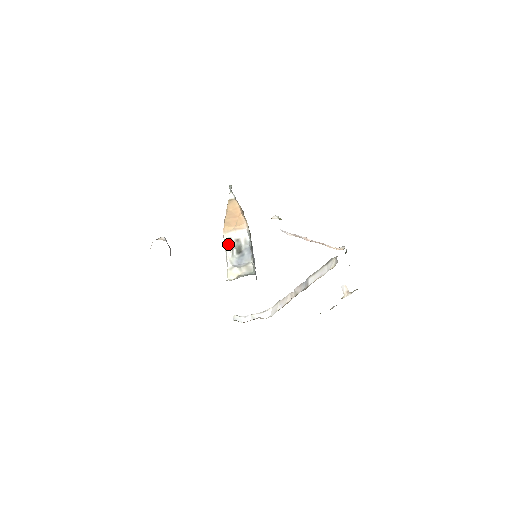
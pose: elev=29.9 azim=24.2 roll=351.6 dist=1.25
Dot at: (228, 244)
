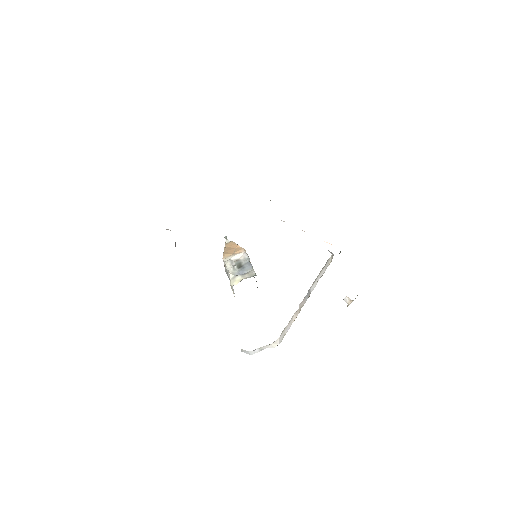
Dot at: (229, 263)
